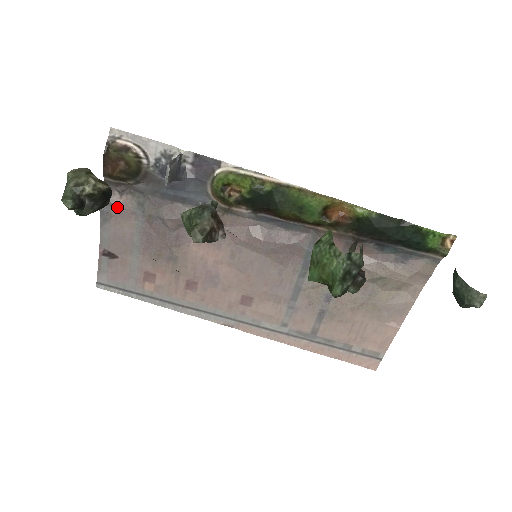
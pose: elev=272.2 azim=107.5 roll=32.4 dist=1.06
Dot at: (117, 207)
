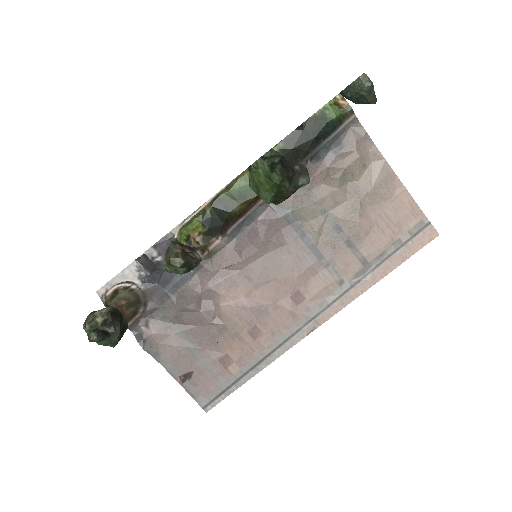
Dot at: (153, 336)
